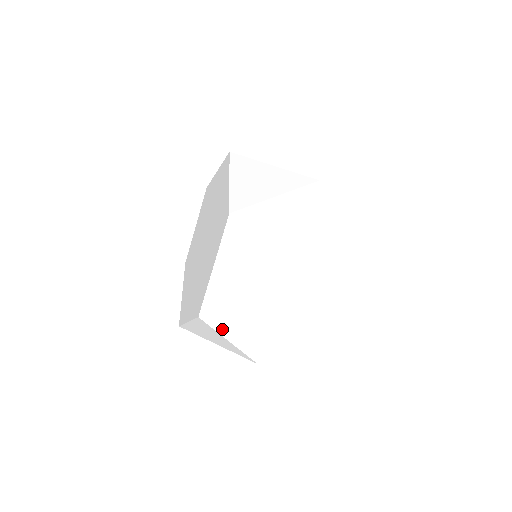
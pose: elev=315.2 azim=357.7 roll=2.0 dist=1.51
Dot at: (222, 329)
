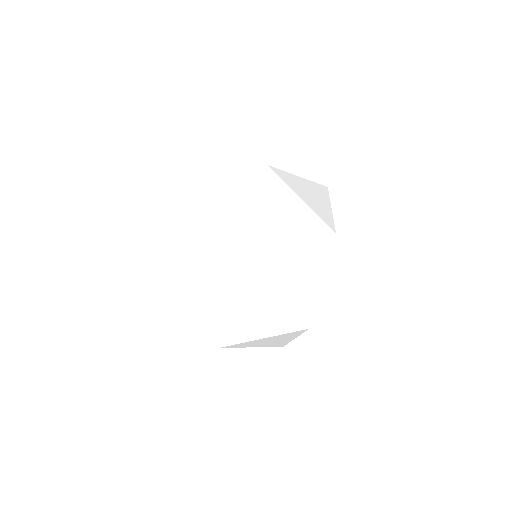
Dot at: (177, 221)
